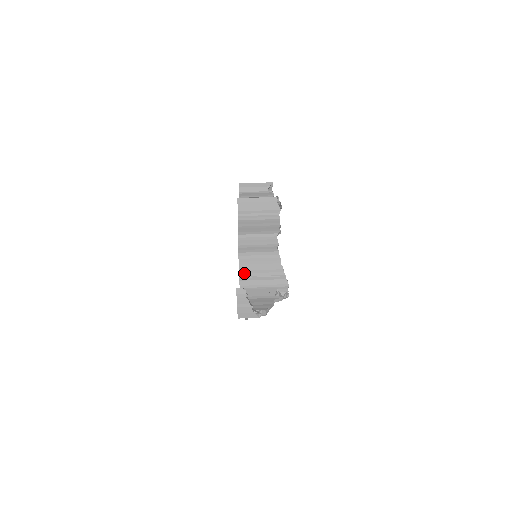
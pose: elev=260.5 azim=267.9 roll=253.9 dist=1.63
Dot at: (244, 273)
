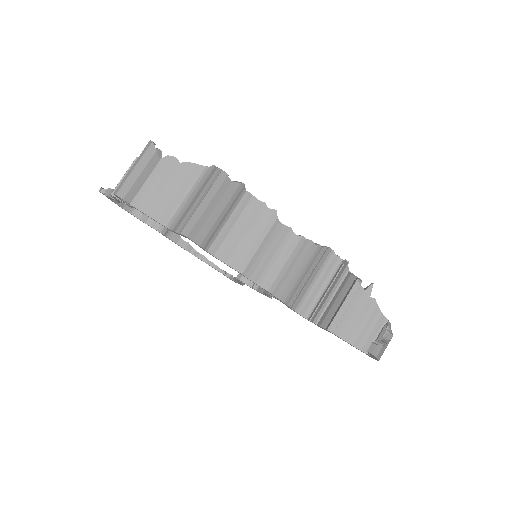
Dot at: (291, 299)
